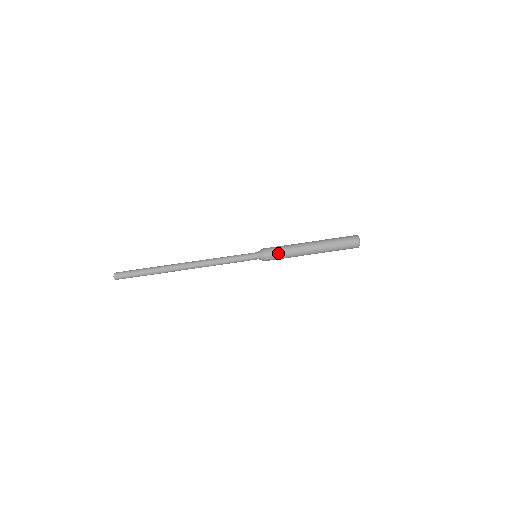
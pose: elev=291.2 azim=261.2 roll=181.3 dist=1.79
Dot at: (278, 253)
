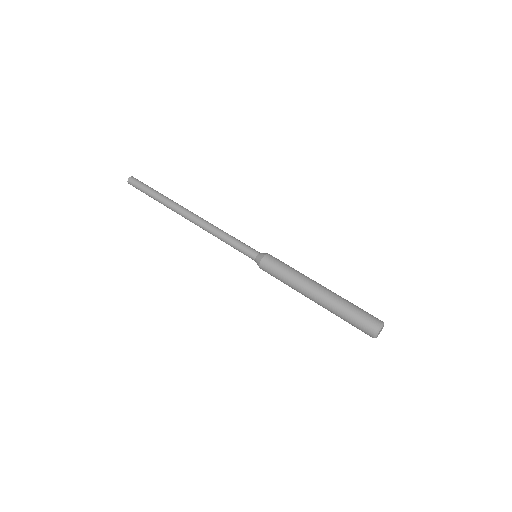
Dot at: (276, 270)
